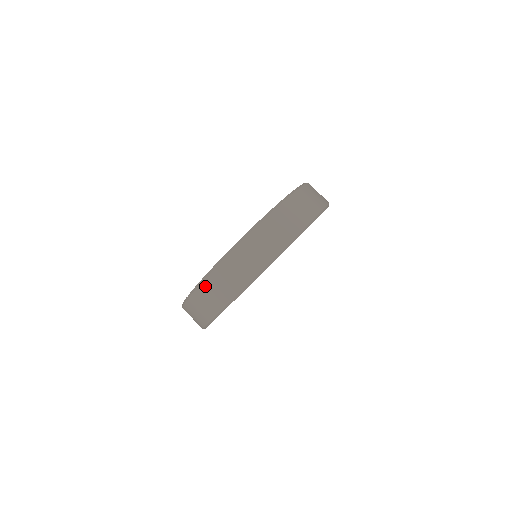
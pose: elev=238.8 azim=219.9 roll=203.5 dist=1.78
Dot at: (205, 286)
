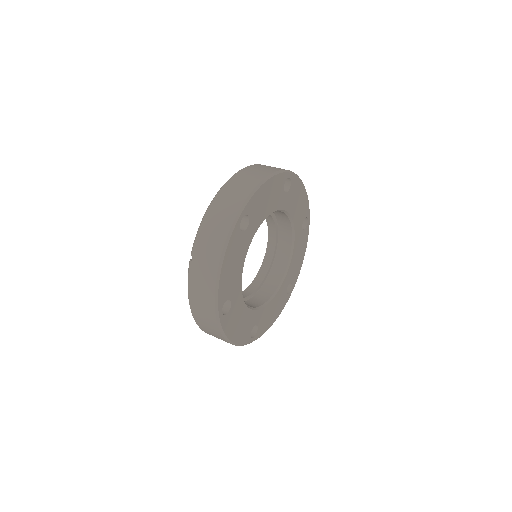
Dot at: (205, 224)
